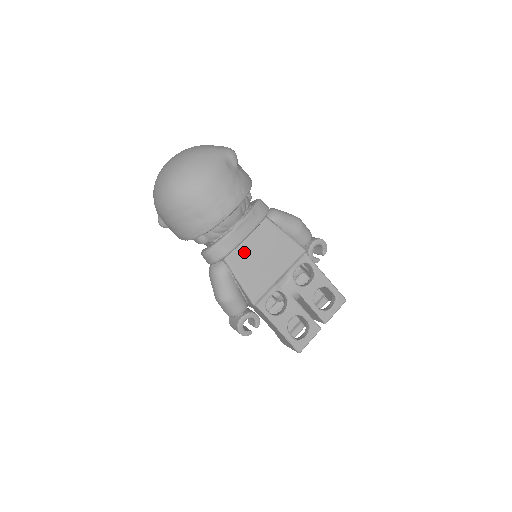
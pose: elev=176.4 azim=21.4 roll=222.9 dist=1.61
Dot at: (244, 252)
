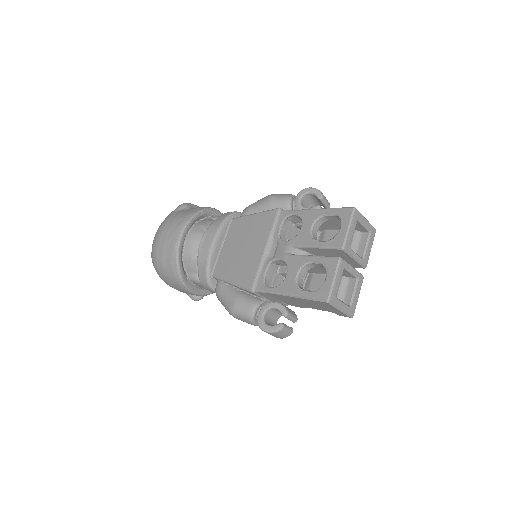
Dot at: (225, 258)
